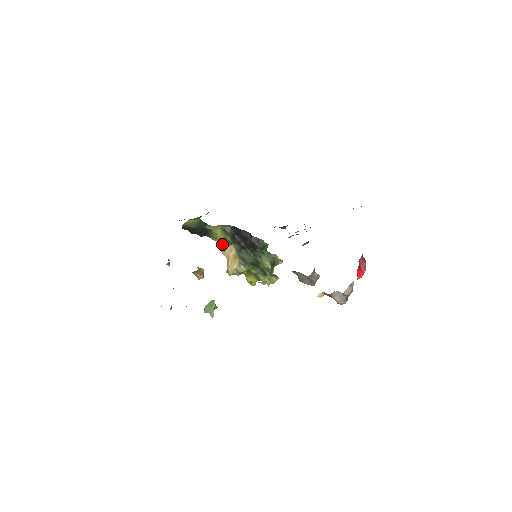
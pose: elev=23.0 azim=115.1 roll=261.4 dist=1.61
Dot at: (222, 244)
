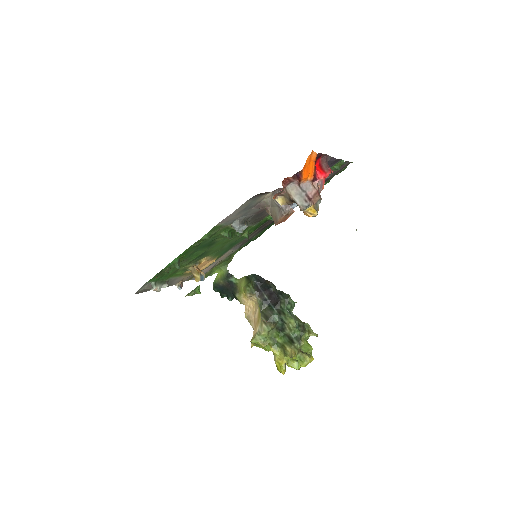
Dot at: (249, 309)
